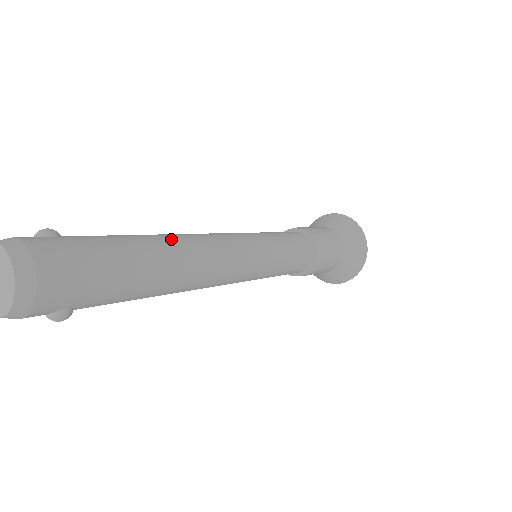
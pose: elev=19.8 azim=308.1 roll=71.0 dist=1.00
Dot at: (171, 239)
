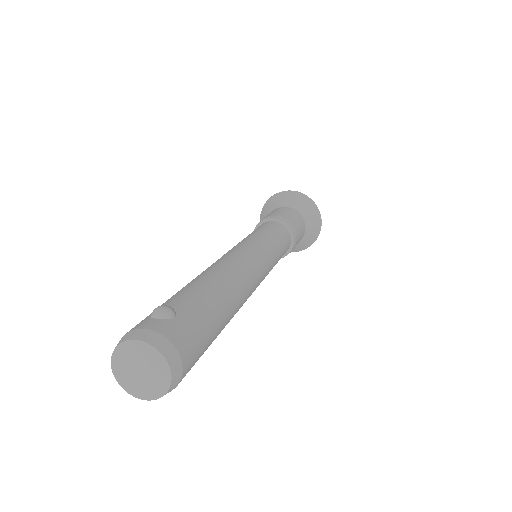
Dot at: (231, 282)
